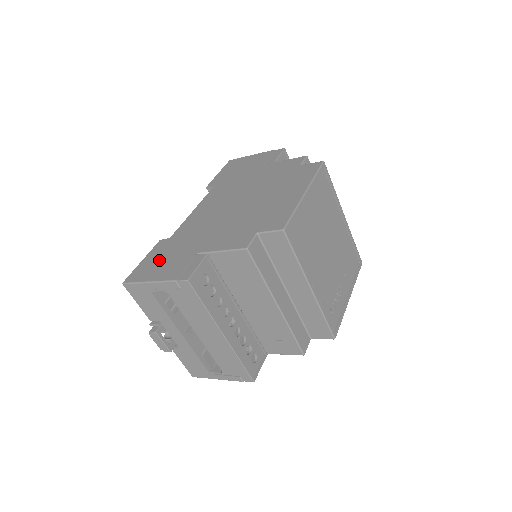
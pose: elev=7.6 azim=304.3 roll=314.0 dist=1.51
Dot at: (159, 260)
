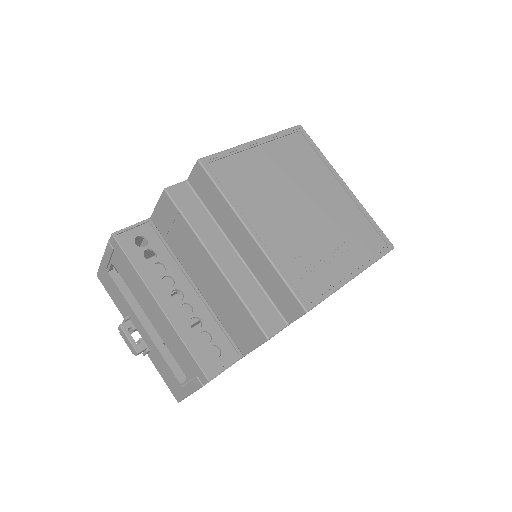
Dot at: occluded
